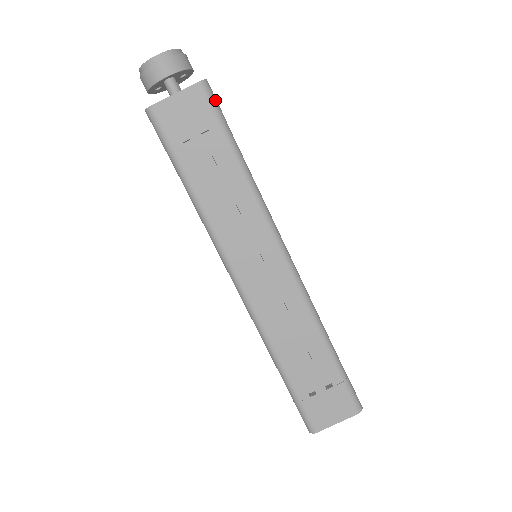
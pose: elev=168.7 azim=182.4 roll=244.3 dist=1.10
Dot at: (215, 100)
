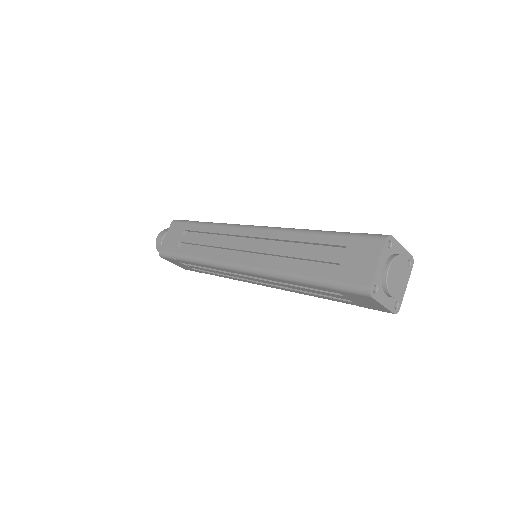
Dot at: (183, 220)
